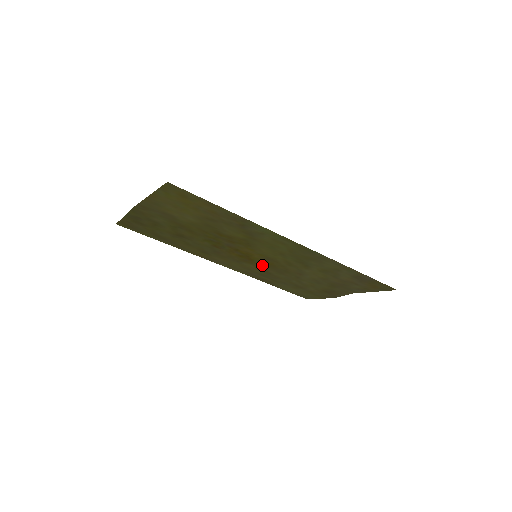
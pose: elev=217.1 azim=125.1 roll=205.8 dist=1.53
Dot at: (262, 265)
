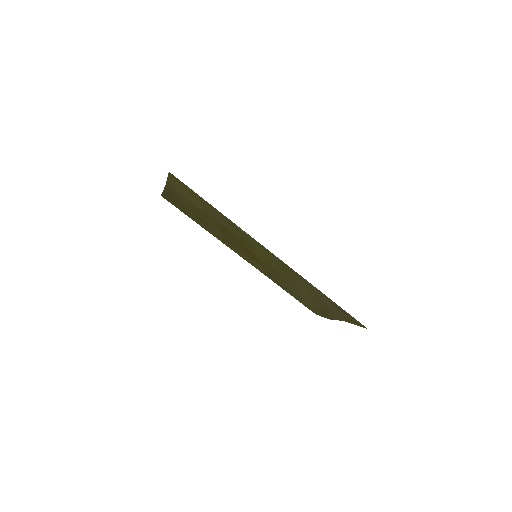
Dot at: (265, 266)
